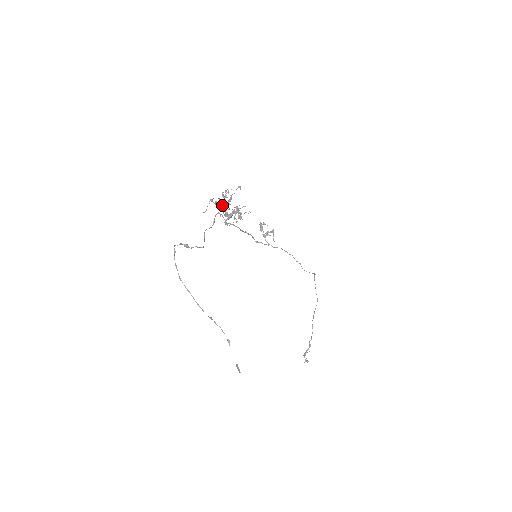
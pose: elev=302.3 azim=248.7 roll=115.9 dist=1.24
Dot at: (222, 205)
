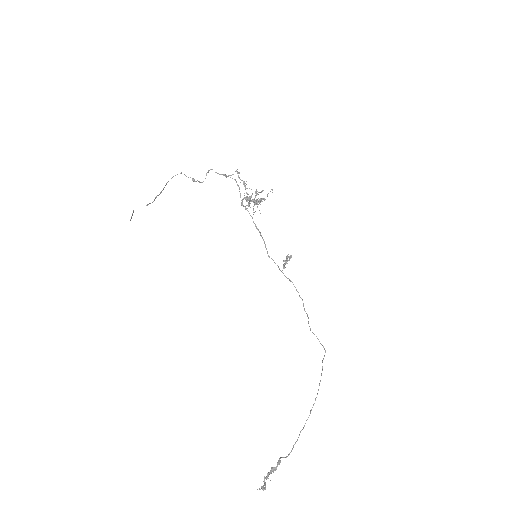
Dot at: (245, 183)
